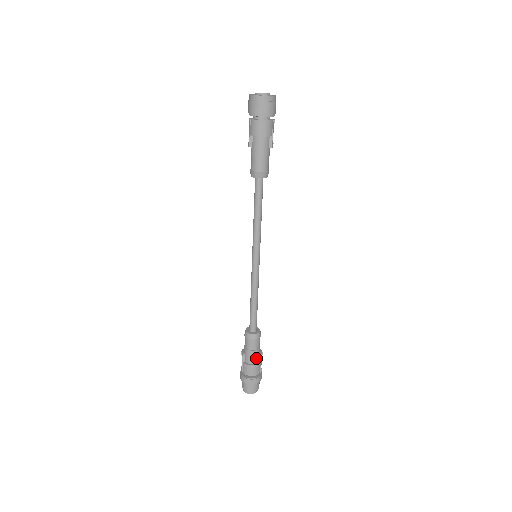
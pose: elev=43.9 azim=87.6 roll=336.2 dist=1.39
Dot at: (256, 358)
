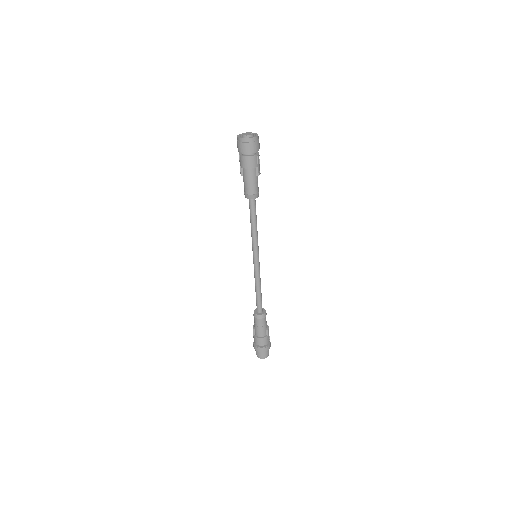
Dot at: (263, 332)
